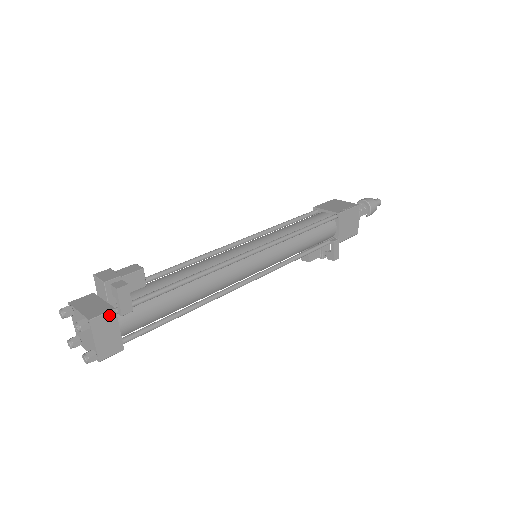
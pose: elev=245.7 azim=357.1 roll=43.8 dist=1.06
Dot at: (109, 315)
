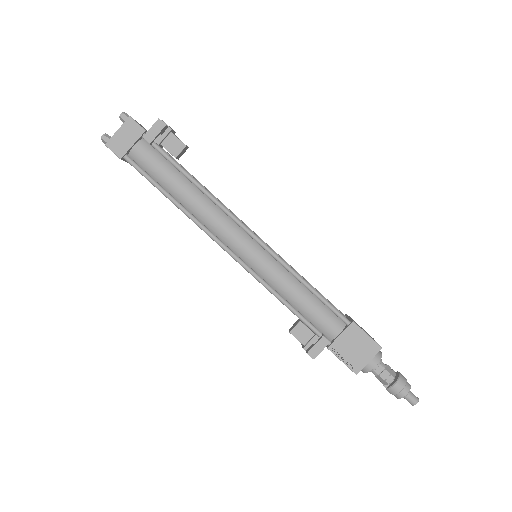
Dot at: (139, 129)
